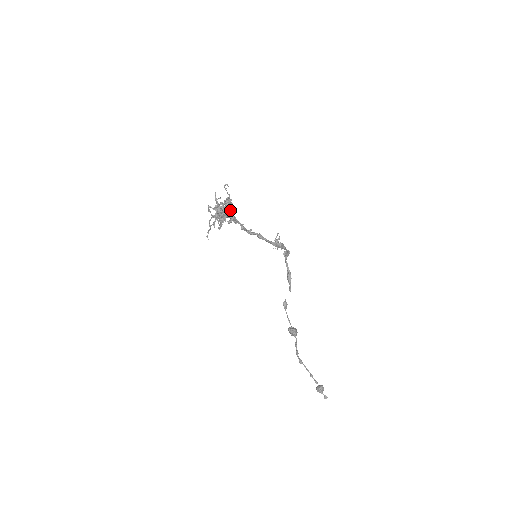
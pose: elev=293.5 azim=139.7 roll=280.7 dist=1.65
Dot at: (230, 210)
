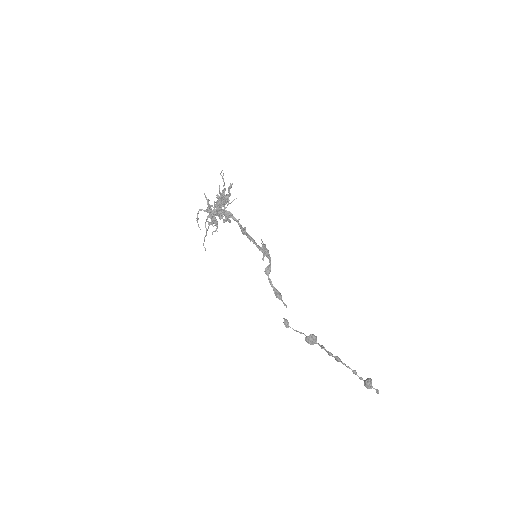
Dot at: (228, 200)
